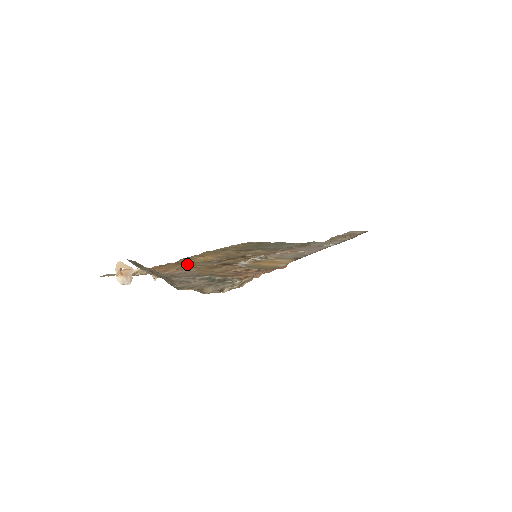
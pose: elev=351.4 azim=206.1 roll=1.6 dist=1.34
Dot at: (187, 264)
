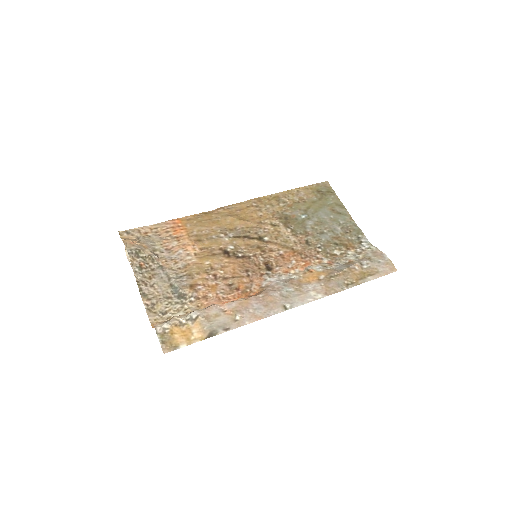
Dot at: (206, 230)
